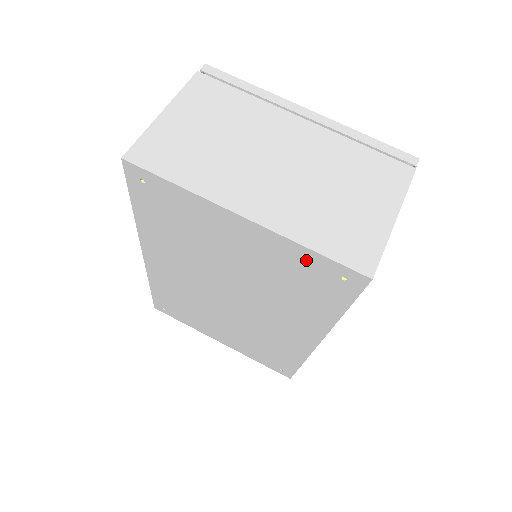
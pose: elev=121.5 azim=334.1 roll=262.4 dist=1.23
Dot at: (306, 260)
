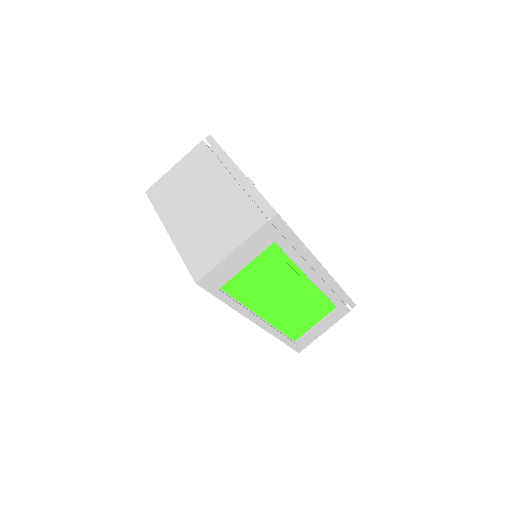
Dot at: occluded
